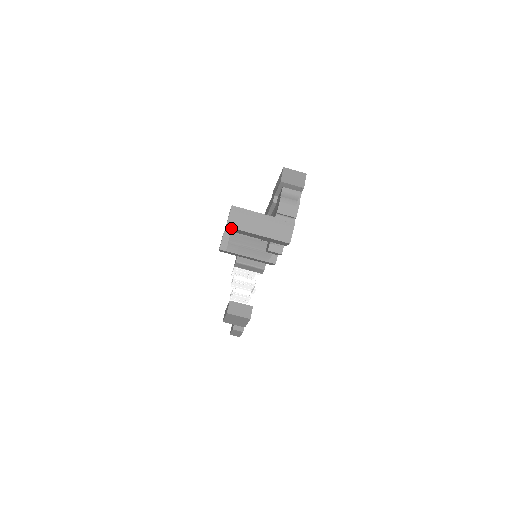
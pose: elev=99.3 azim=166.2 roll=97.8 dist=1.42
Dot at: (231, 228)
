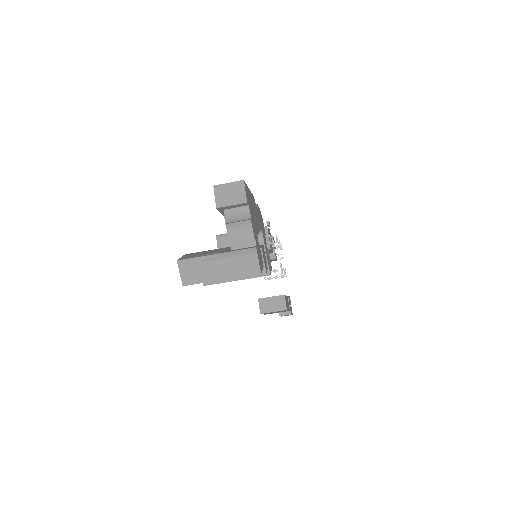
Dot at: (190, 284)
